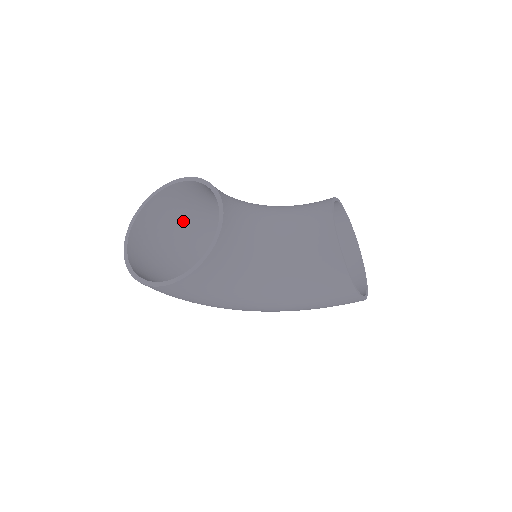
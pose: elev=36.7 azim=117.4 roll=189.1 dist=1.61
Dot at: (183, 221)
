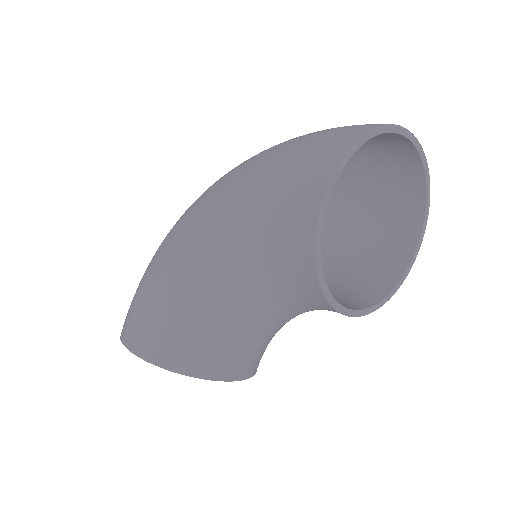
Dot at: occluded
